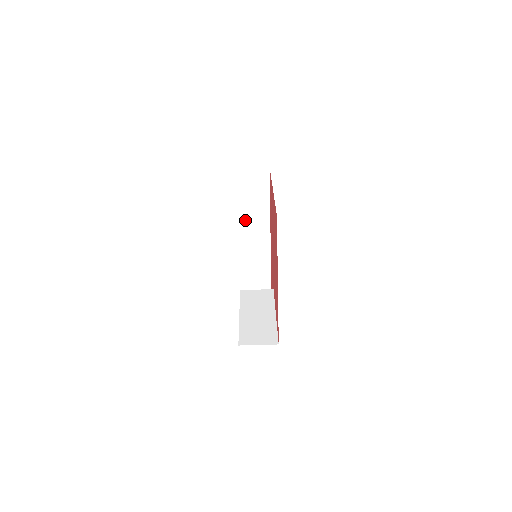
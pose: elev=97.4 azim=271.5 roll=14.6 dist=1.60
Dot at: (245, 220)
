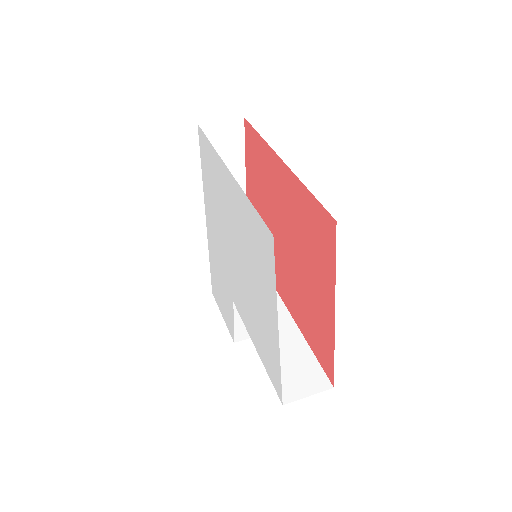
Dot at: occluded
